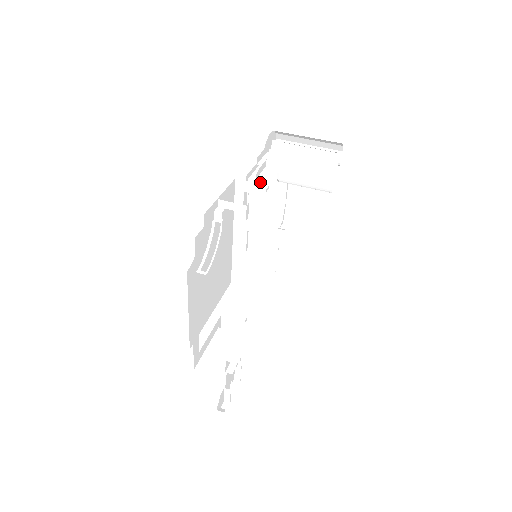
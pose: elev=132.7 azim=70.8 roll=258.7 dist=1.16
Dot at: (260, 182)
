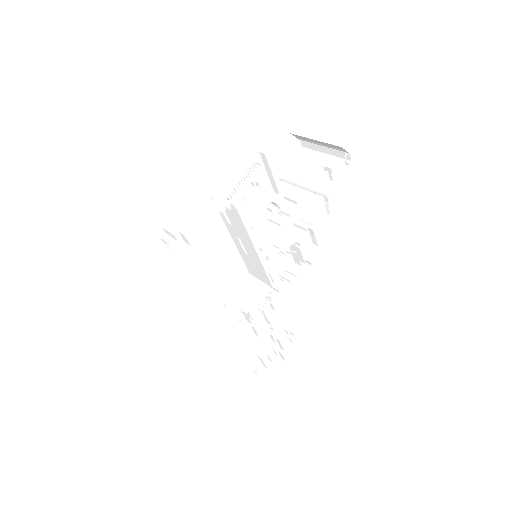
Dot at: (220, 203)
